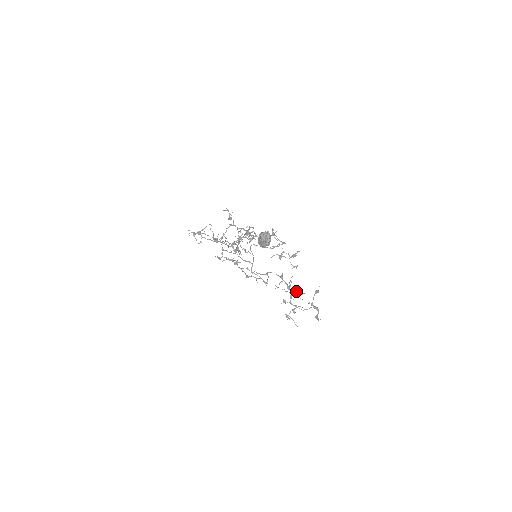
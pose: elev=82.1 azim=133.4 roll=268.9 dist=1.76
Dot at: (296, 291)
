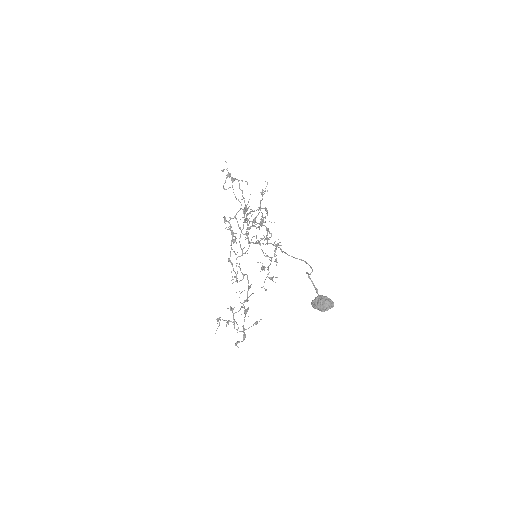
Dot at: (247, 310)
